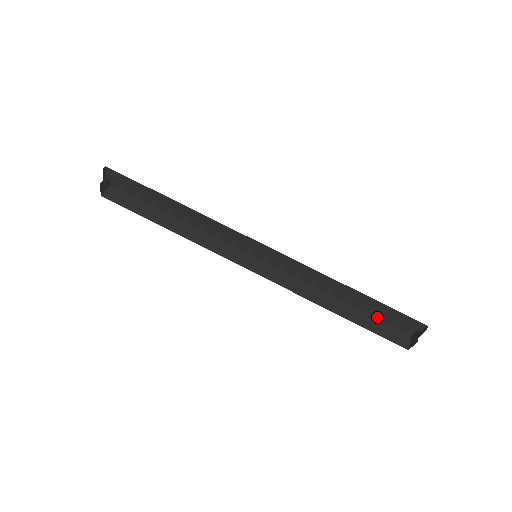
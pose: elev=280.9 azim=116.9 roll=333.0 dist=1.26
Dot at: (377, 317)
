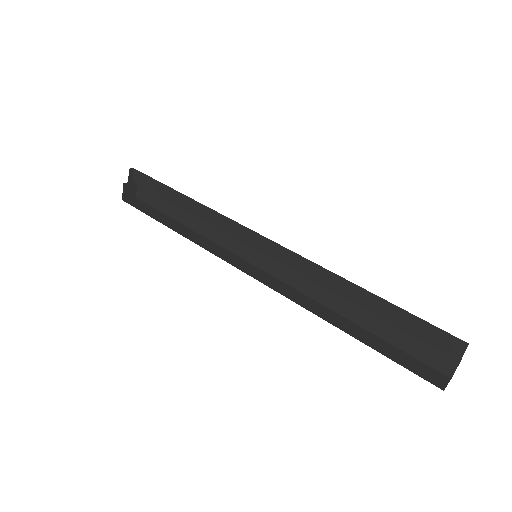
Dot at: (401, 347)
